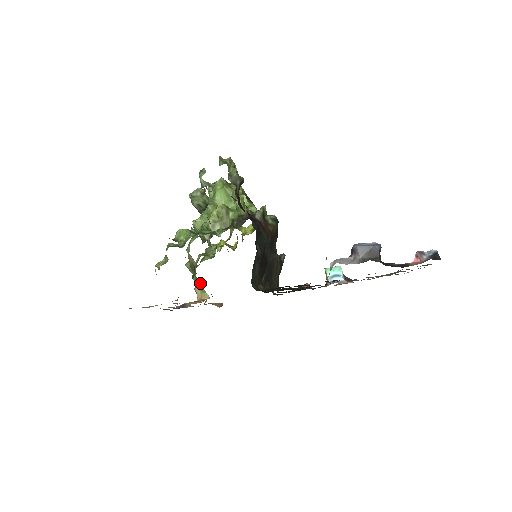
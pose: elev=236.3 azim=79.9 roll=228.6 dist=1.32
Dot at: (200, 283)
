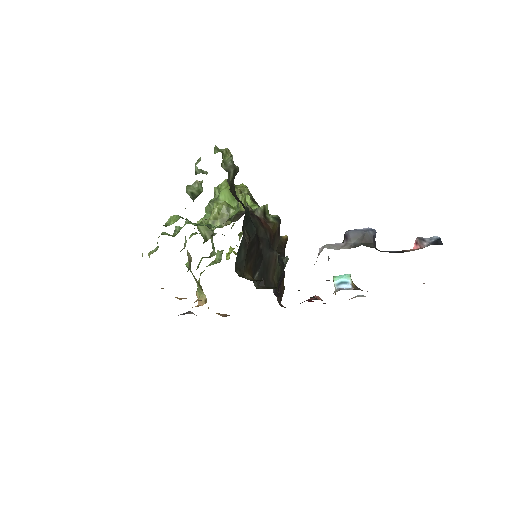
Dot at: (197, 282)
